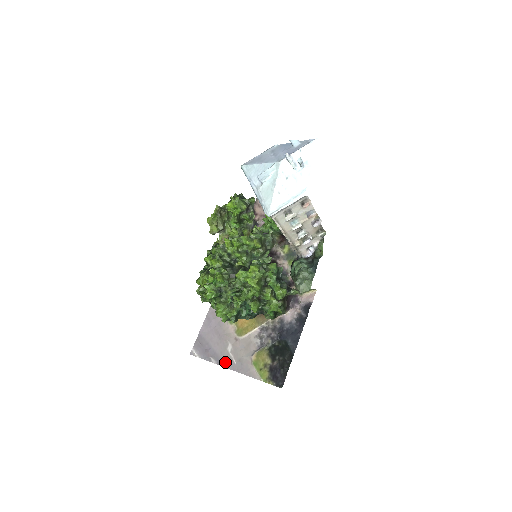
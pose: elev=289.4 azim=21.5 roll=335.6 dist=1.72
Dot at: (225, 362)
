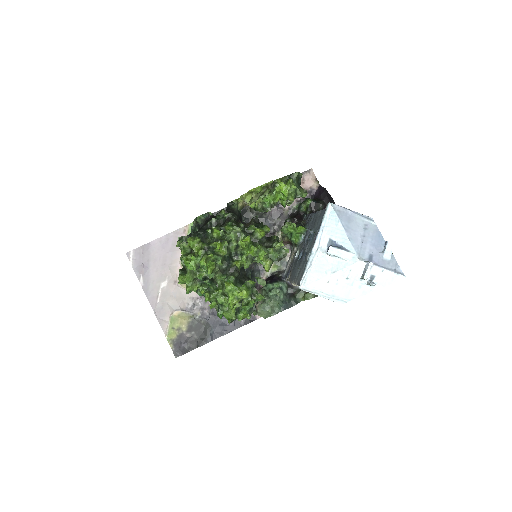
Dot at: (150, 293)
